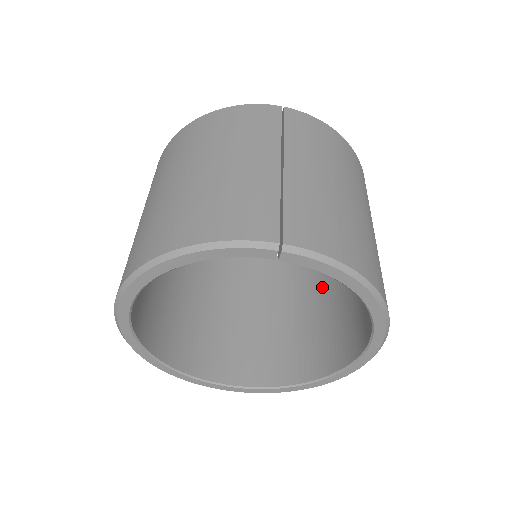
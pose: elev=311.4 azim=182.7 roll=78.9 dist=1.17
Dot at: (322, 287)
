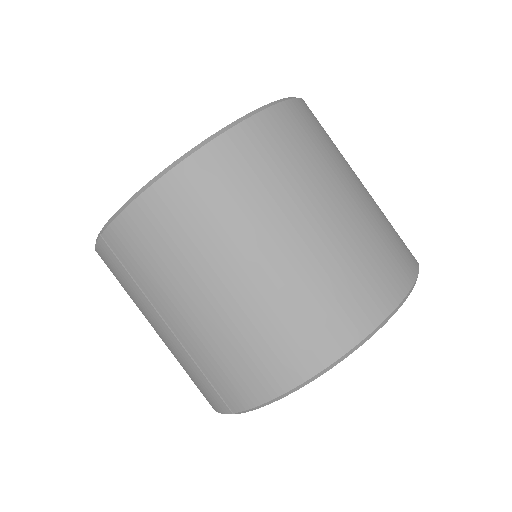
Dot at: occluded
